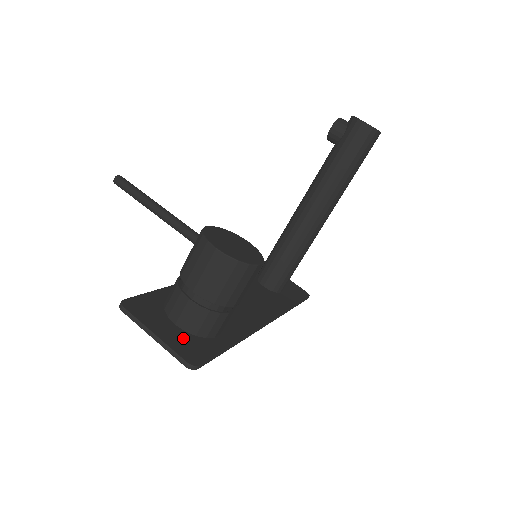
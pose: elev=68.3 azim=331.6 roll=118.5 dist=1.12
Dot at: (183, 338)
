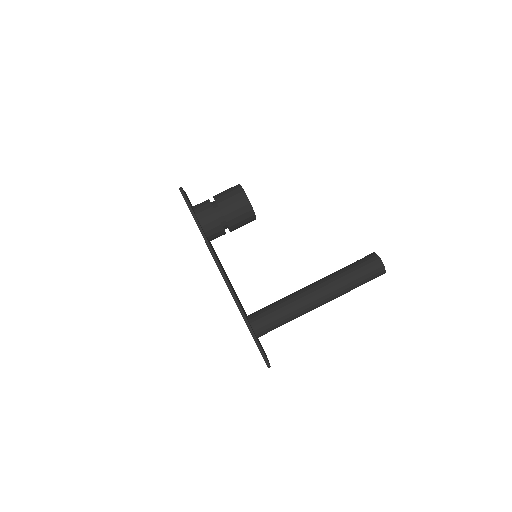
Dot at: occluded
